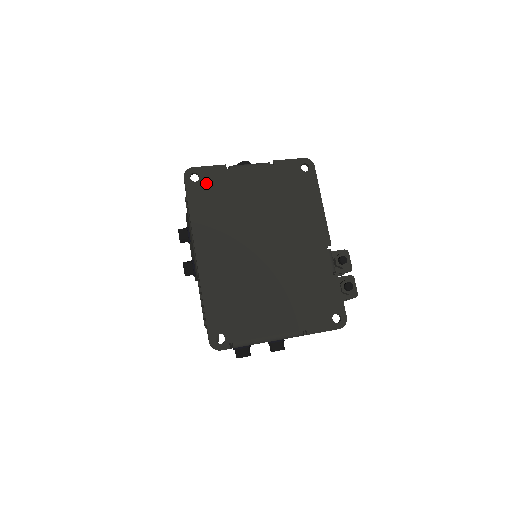
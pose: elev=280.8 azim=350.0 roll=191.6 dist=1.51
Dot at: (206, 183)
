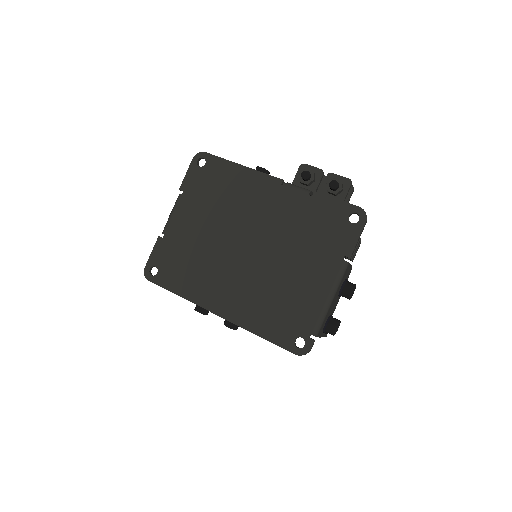
Dot at: (163, 264)
